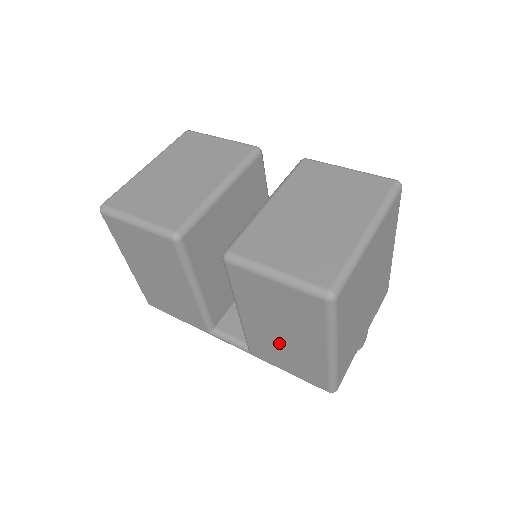
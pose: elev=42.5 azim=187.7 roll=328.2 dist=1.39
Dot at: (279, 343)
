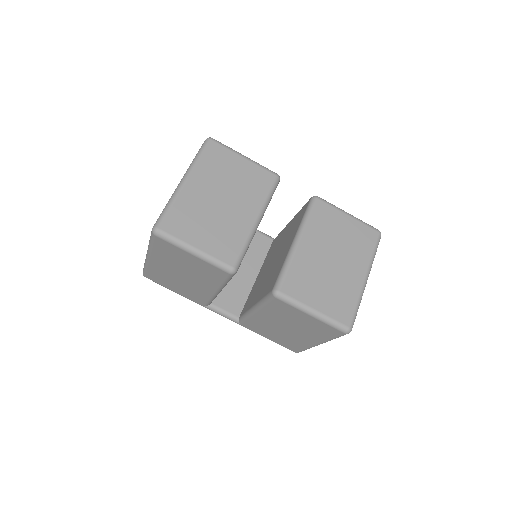
Dot at: (278, 330)
